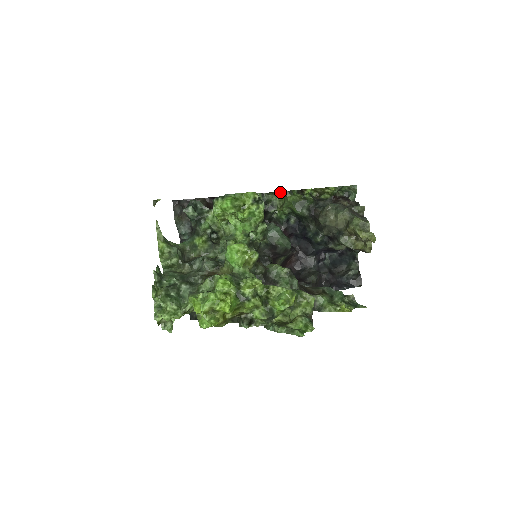
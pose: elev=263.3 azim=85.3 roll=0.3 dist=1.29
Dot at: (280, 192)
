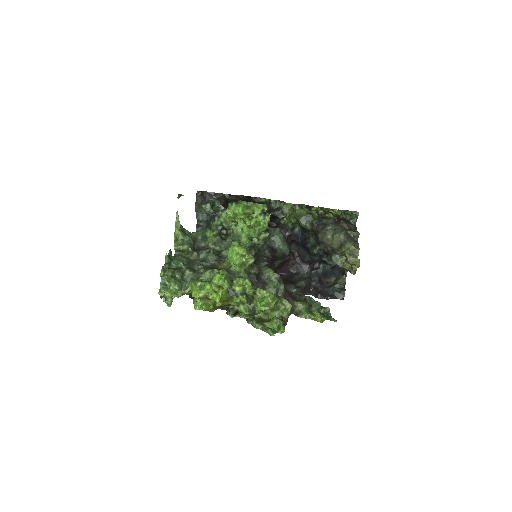
Dot at: (290, 204)
